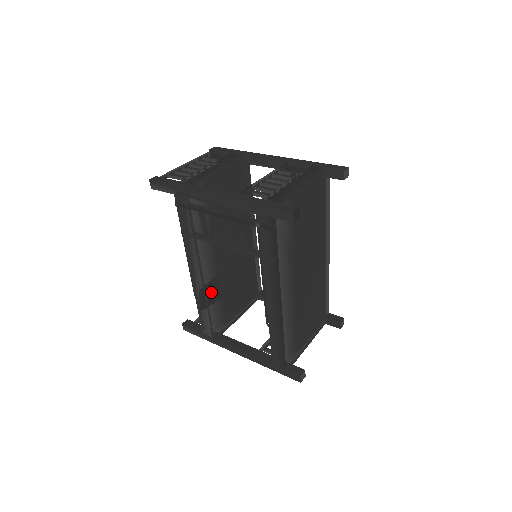
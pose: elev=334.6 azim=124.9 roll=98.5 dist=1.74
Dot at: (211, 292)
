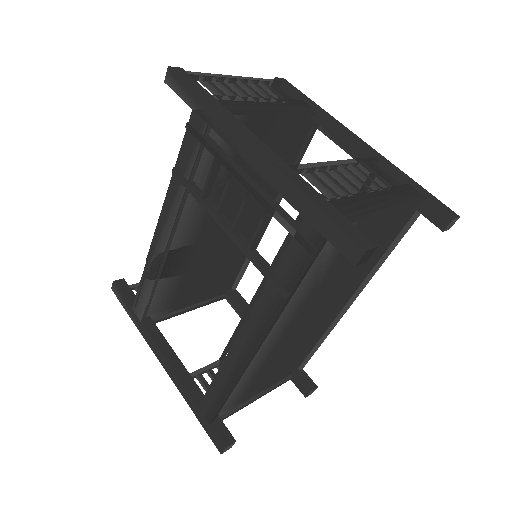
Dot at: (171, 268)
